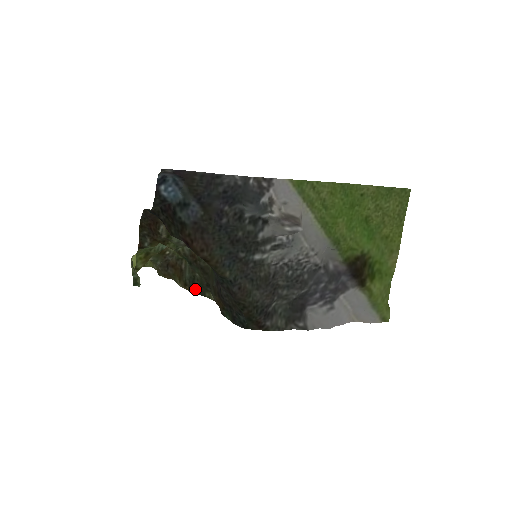
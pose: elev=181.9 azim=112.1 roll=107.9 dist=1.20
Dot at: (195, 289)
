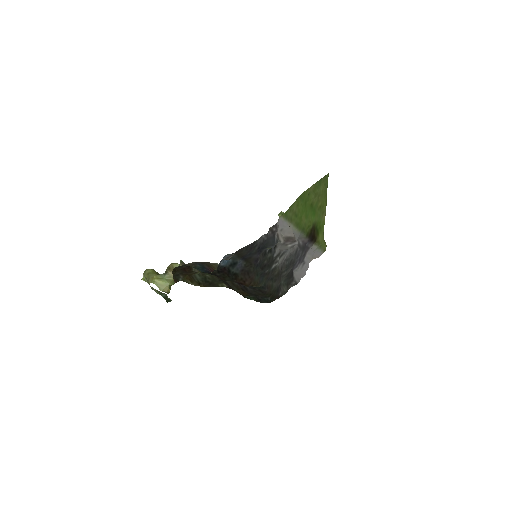
Dot at: (209, 284)
